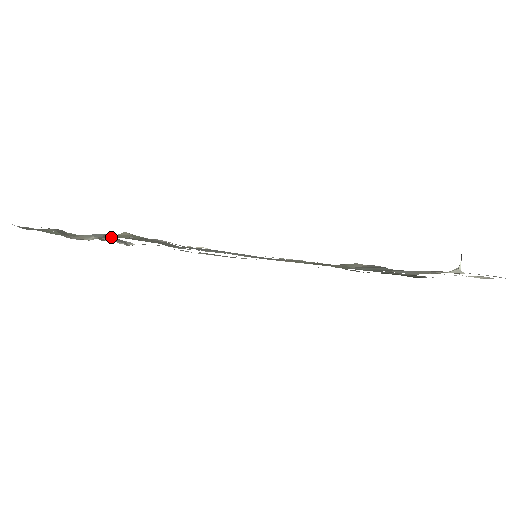
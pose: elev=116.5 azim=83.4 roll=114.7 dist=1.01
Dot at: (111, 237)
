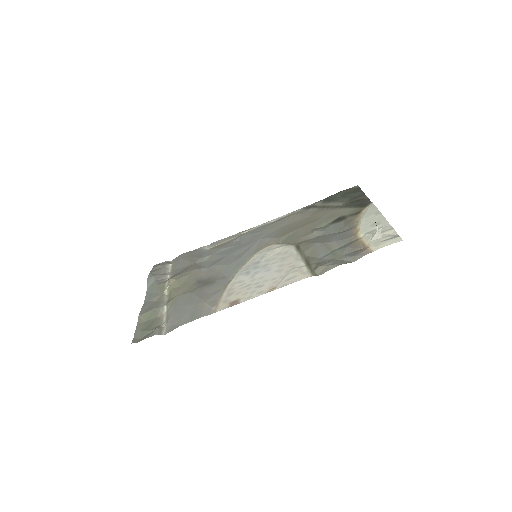
Dot at: (167, 289)
